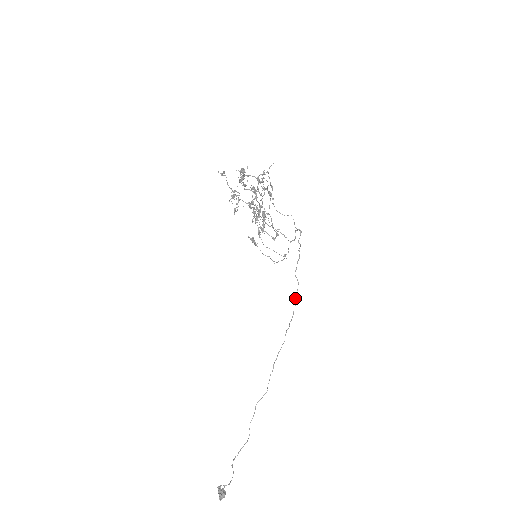
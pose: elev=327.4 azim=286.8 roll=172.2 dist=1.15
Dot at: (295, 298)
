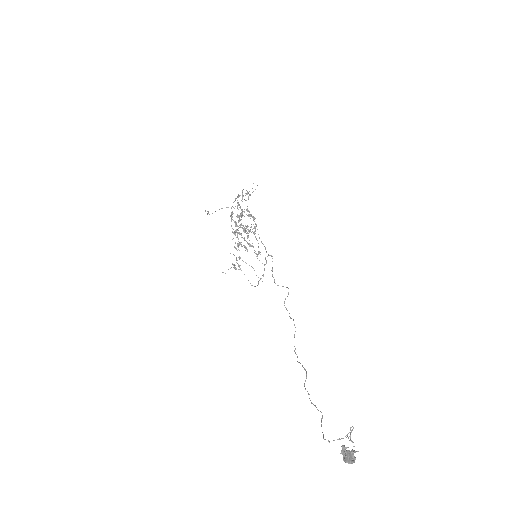
Dot at: (284, 302)
